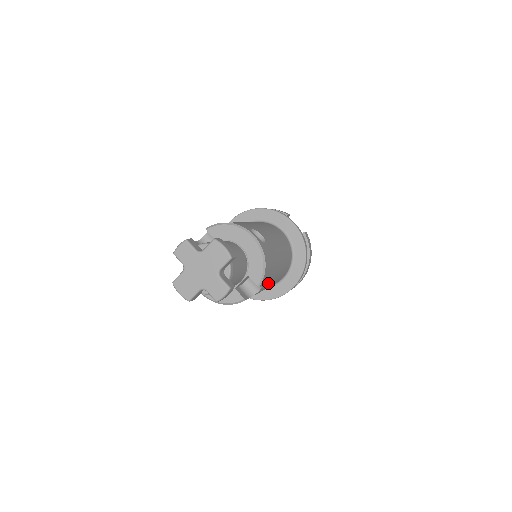
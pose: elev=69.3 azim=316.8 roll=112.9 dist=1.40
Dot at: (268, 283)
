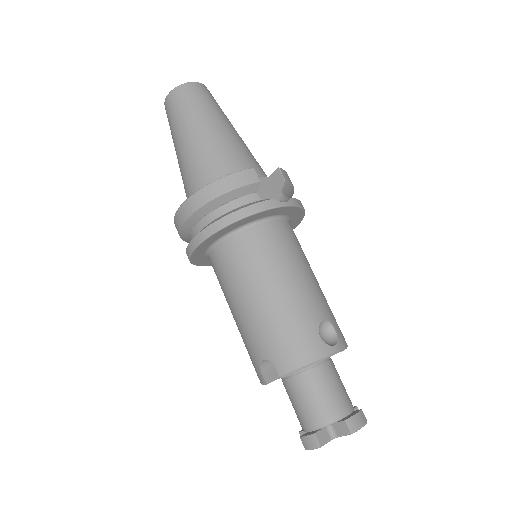
Dot at: occluded
